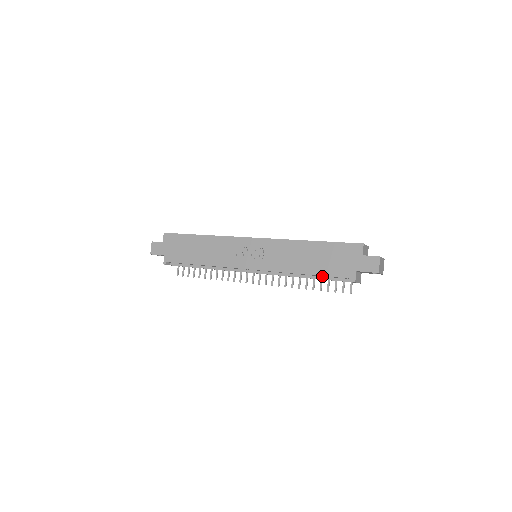
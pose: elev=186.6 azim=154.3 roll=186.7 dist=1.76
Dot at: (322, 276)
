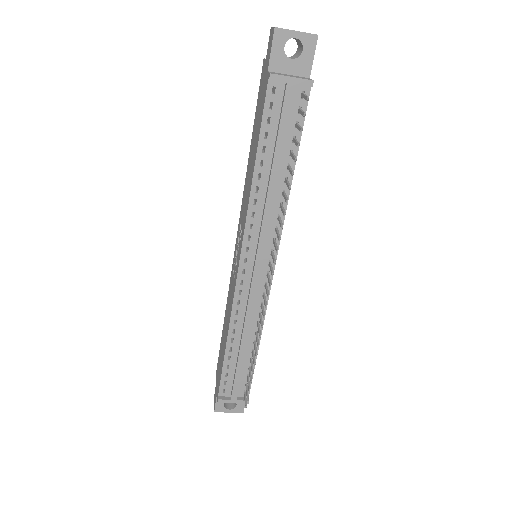
Dot at: (274, 145)
